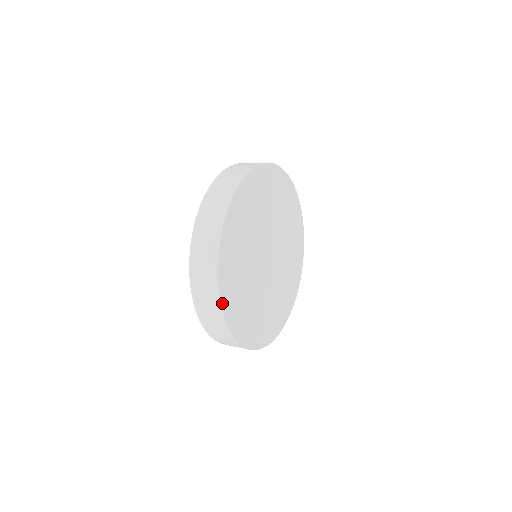
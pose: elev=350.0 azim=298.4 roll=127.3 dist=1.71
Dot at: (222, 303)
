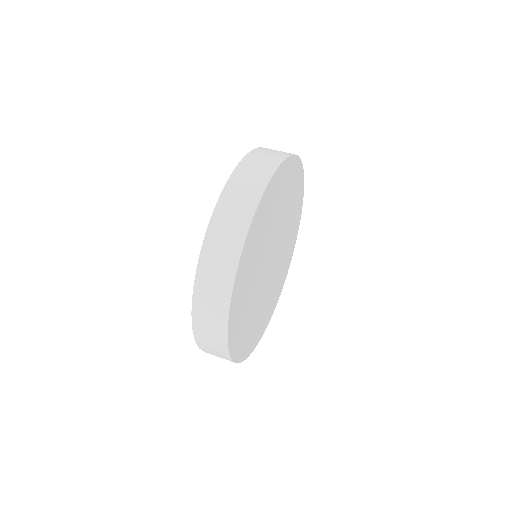
Dot at: (234, 289)
